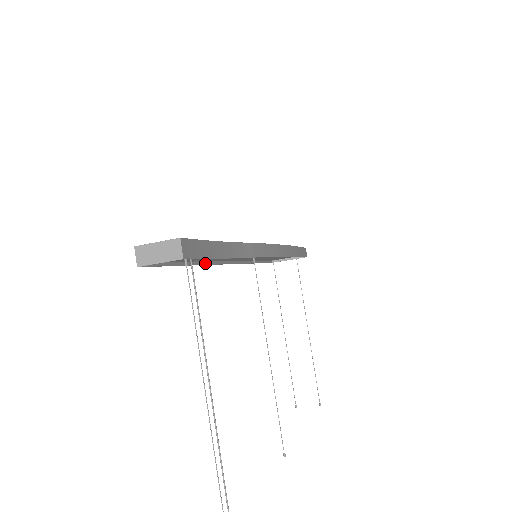
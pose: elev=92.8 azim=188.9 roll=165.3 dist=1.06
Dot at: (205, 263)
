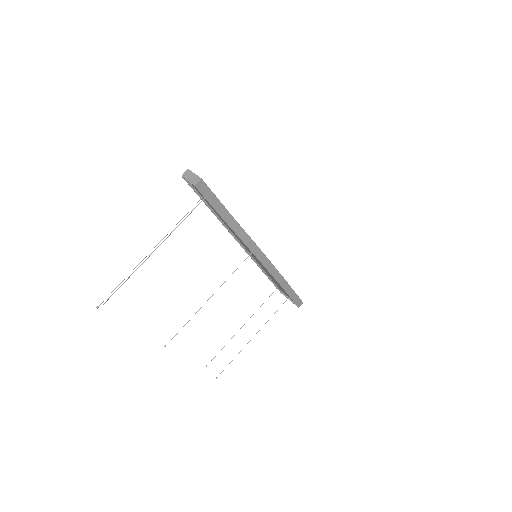
Dot at: (222, 222)
